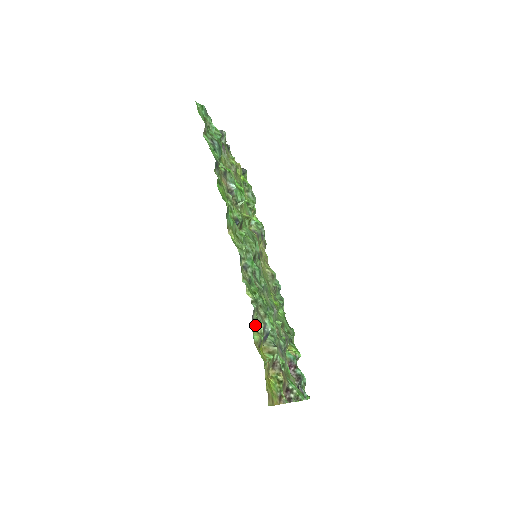
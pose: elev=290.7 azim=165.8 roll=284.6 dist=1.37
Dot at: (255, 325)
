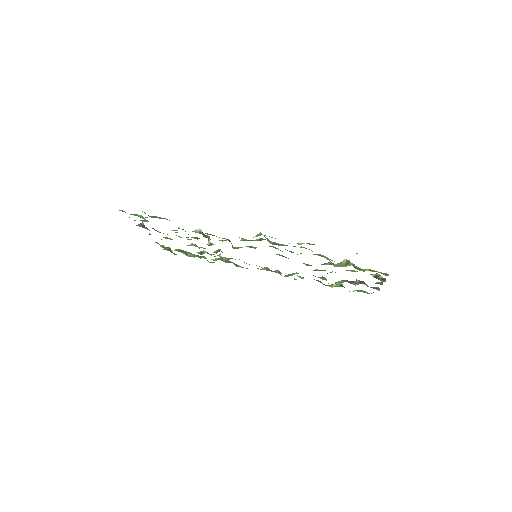
Dot at: occluded
